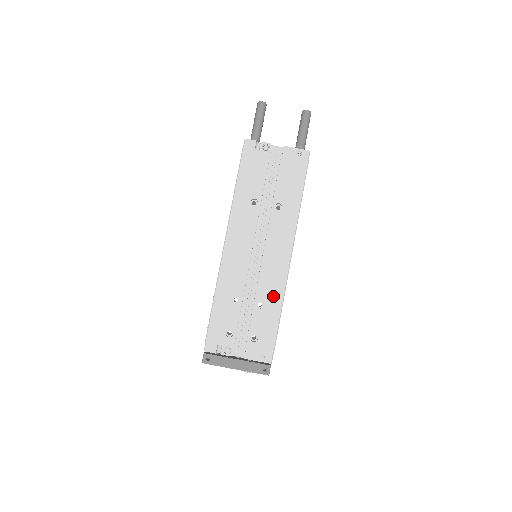
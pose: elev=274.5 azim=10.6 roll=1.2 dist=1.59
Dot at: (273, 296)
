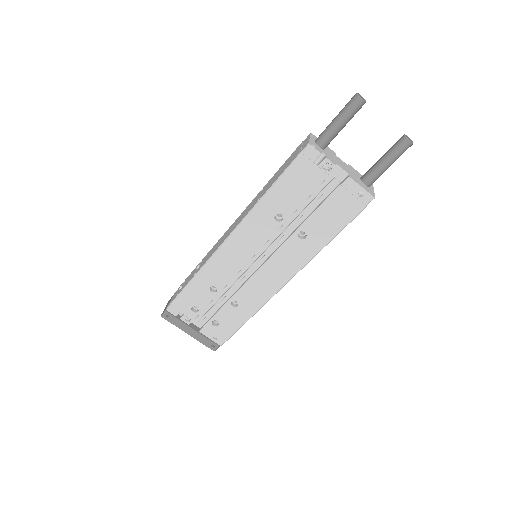
Dot at: (250, 304)
